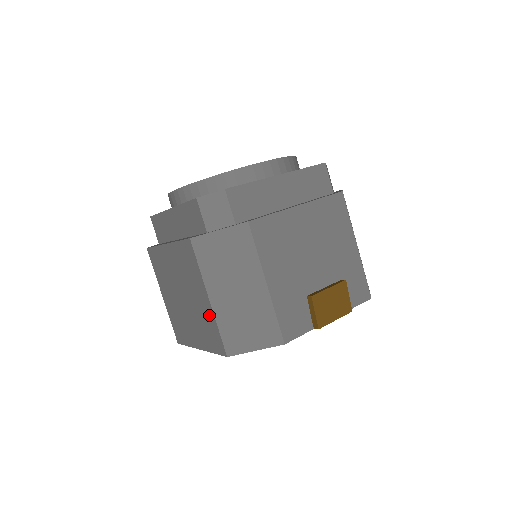
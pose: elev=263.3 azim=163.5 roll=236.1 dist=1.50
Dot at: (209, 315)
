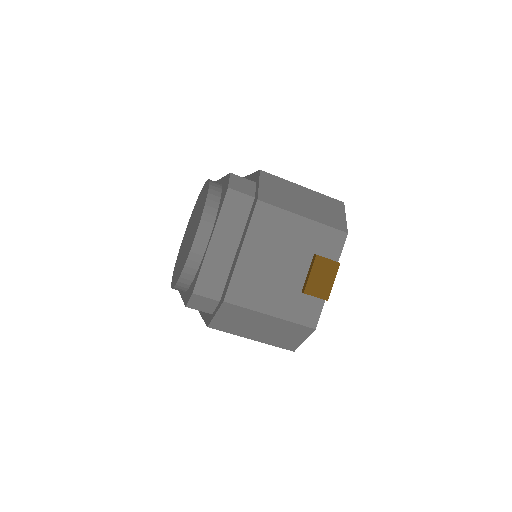
Dot at: occluded
